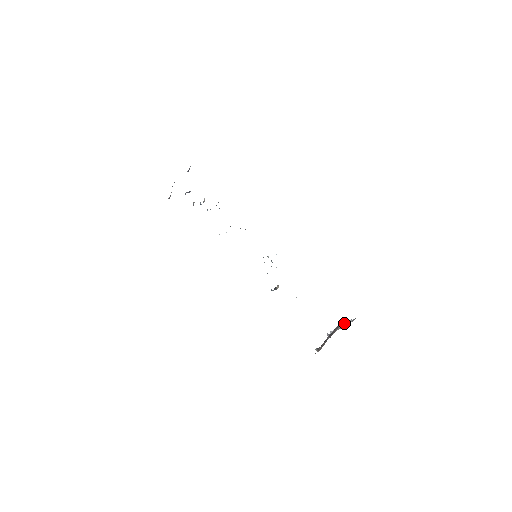
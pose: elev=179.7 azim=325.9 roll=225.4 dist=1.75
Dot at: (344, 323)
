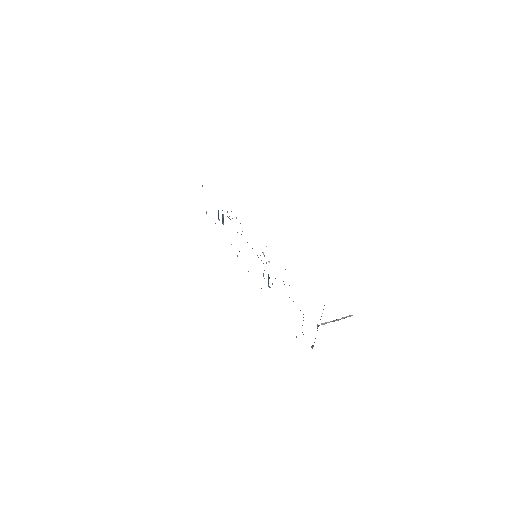
Dot at: occluded
